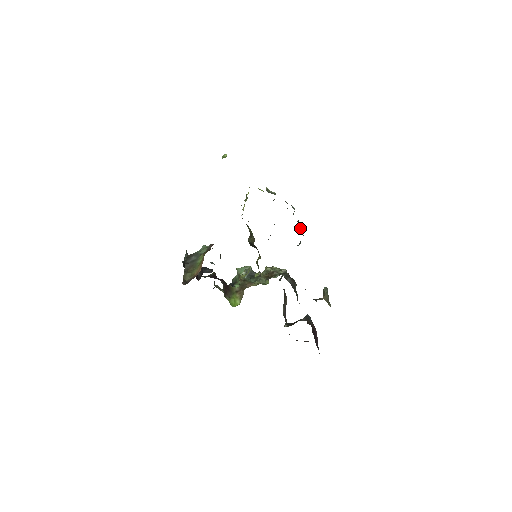
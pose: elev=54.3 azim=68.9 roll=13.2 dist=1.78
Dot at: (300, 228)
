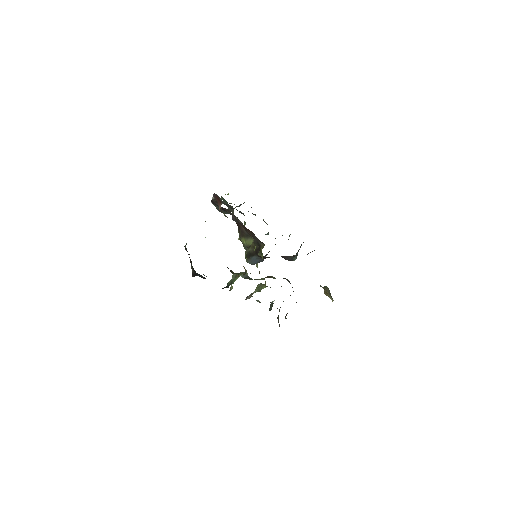
Dot at: occluded
